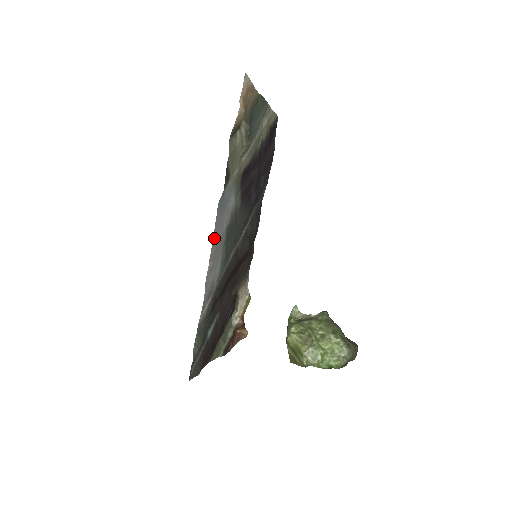
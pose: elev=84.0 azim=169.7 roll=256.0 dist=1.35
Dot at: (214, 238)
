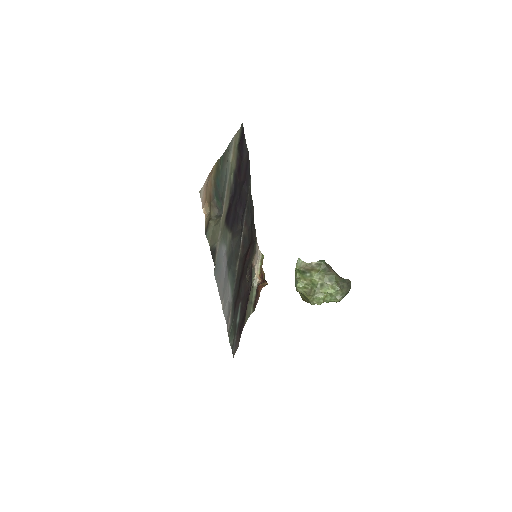
Dot at: (219, 290)
